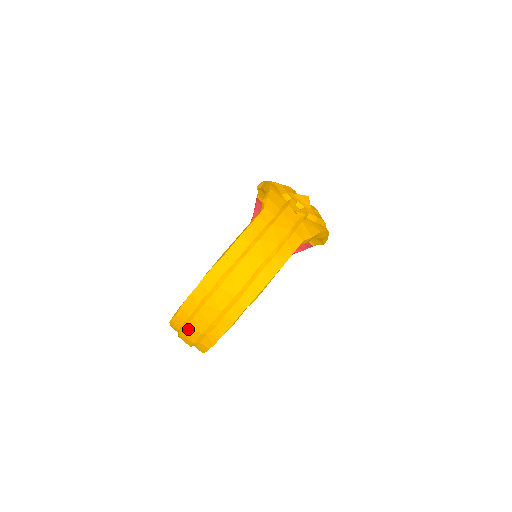
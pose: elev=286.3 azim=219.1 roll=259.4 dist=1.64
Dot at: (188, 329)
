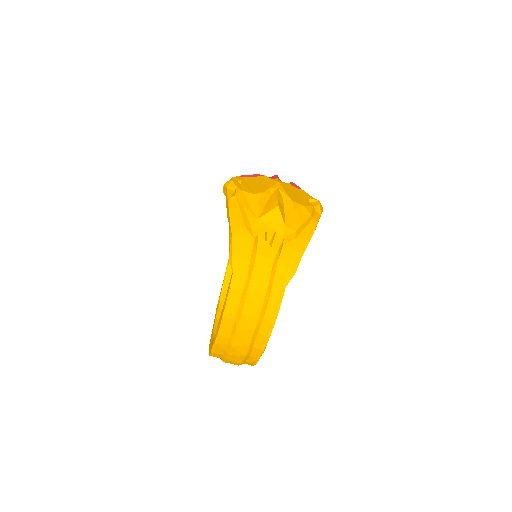
Dot at: occluded
